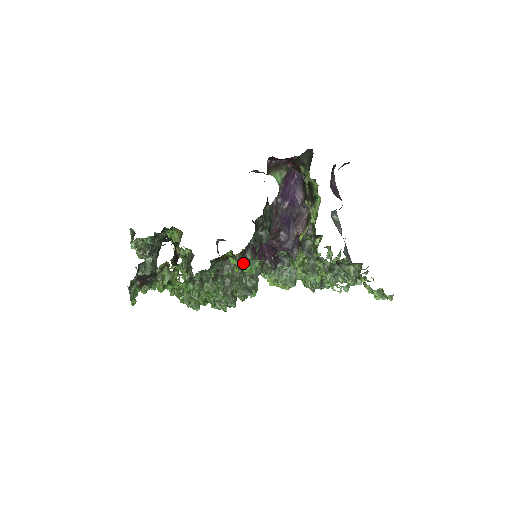
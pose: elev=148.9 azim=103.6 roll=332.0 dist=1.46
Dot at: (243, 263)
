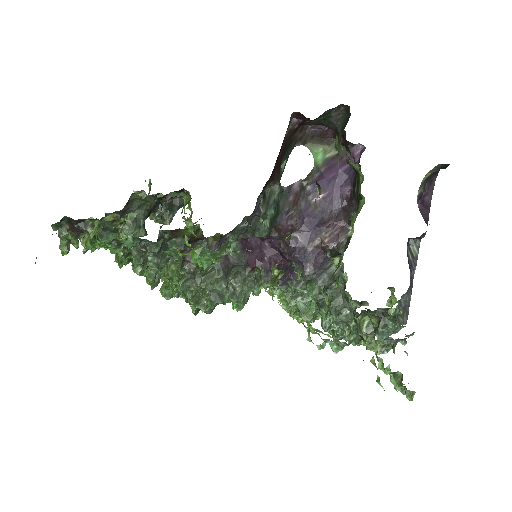
Dot at: occluded
